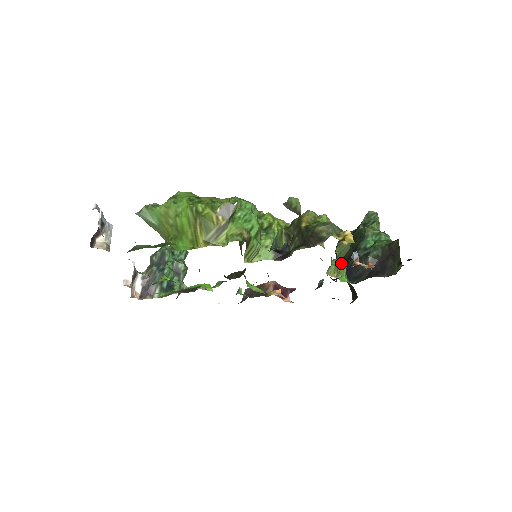
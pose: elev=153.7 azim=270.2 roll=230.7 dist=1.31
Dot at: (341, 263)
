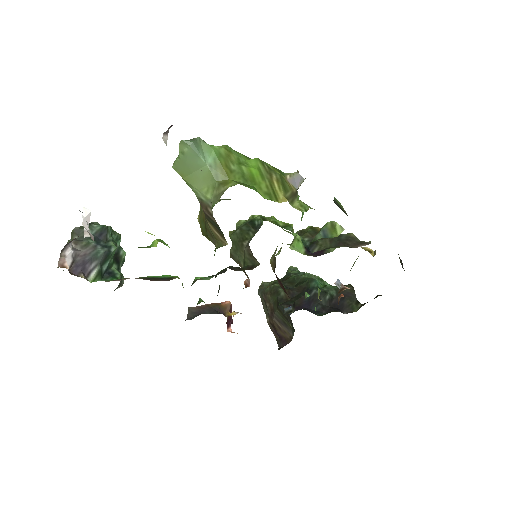
Dot at: occluded
